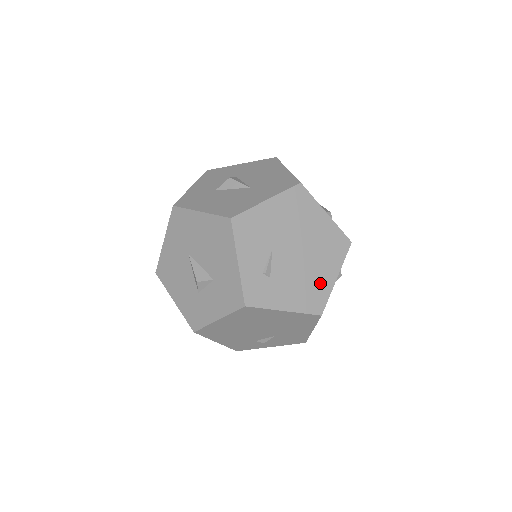
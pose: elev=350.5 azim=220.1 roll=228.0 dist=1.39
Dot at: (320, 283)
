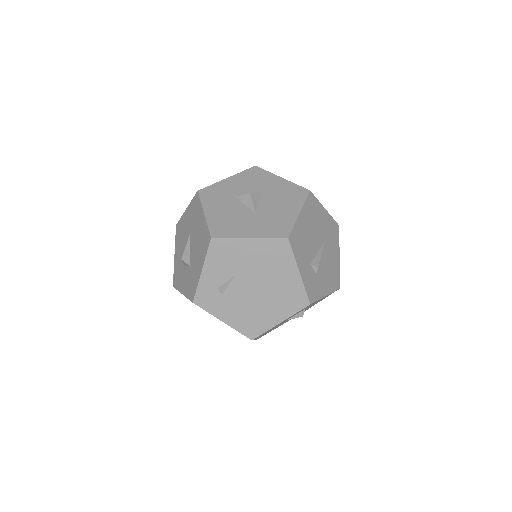
Dot at: (263, 319)
